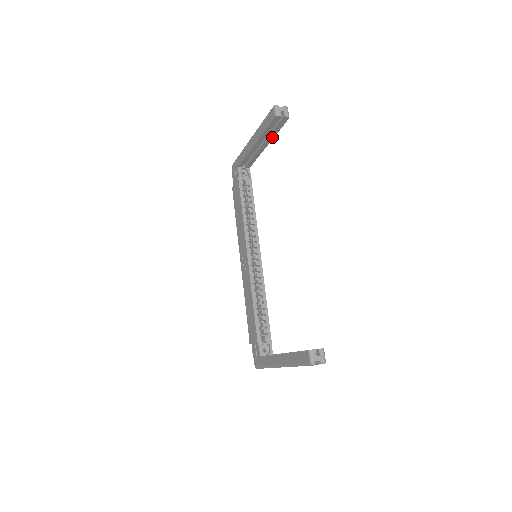
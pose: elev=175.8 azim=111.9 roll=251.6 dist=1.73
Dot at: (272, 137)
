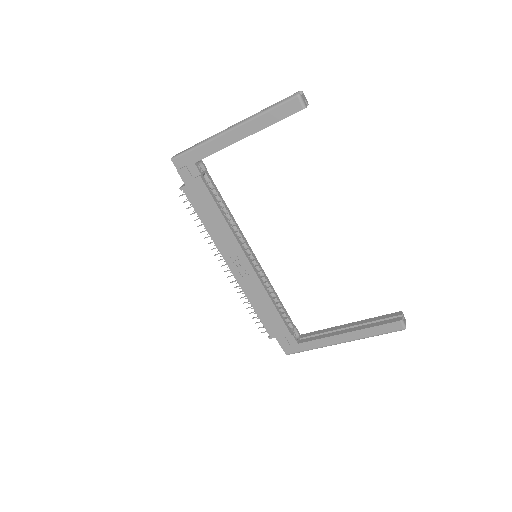
Dot at: occluded
